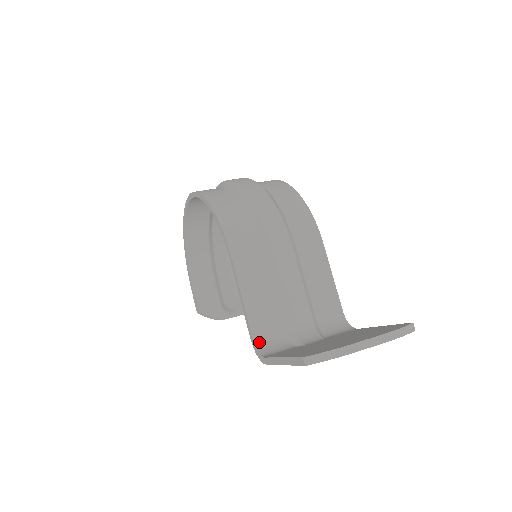
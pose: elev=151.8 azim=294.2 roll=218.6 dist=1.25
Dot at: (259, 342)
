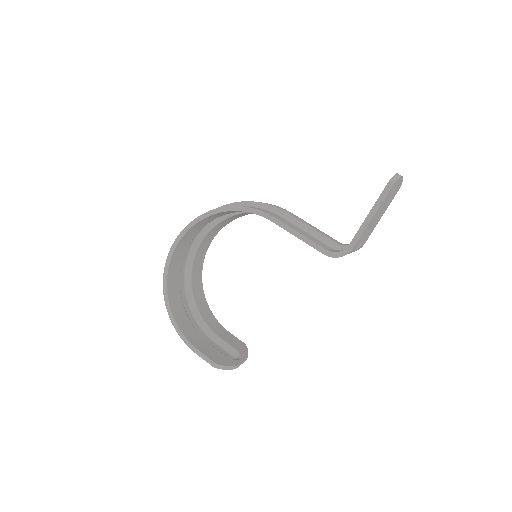
Dot at: (332, 251)
